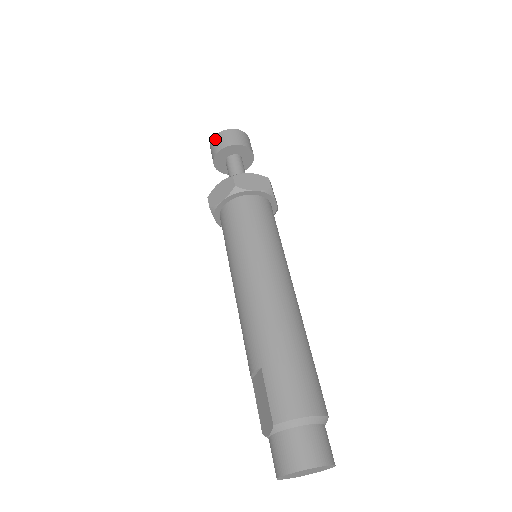
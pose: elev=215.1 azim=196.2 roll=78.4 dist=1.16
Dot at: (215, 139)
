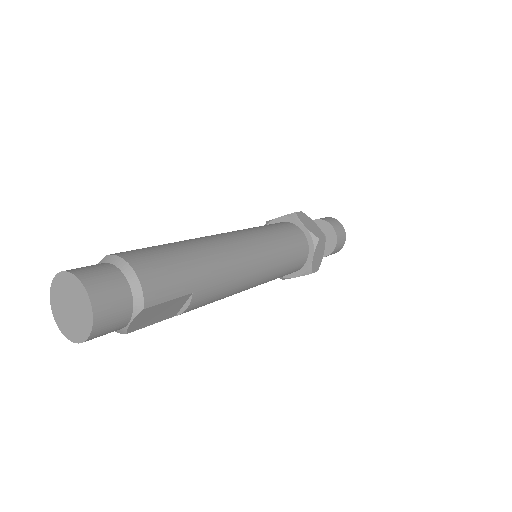
Dot at: occluded
